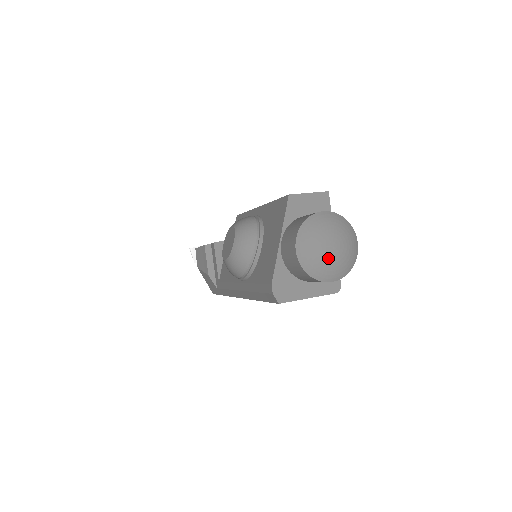
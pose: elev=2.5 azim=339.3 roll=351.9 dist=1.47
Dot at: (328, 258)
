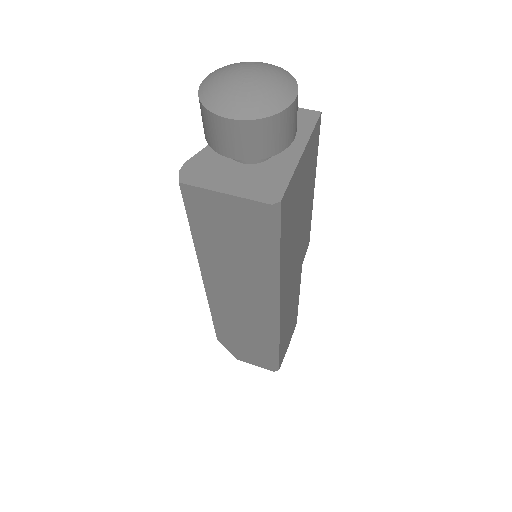
Dot at: (232, 84)
